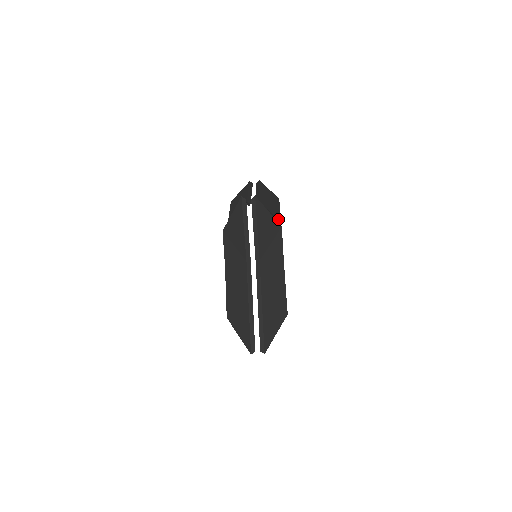
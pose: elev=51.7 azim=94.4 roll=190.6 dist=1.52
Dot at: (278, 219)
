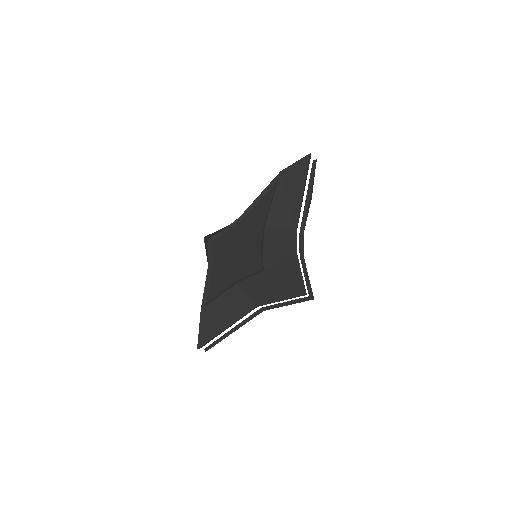
Dot at: occluded
